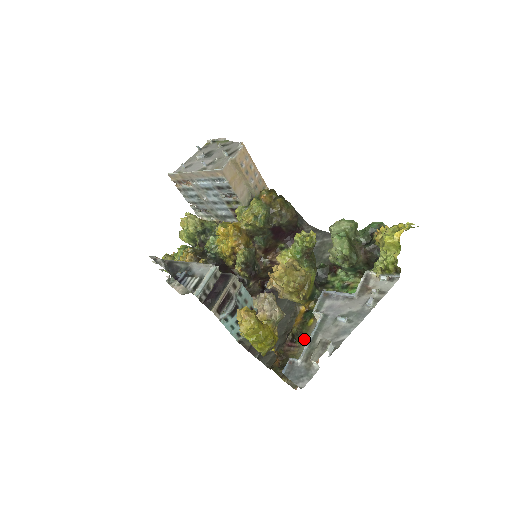
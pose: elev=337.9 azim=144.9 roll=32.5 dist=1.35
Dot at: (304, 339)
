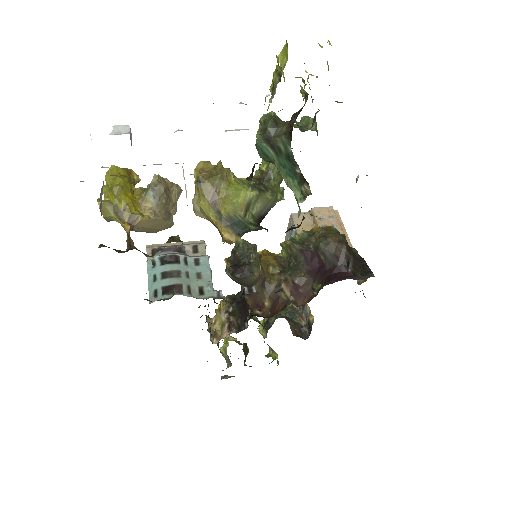
Dot at: occluded
